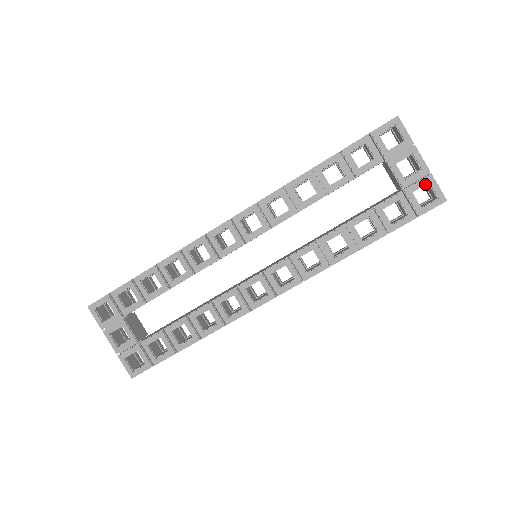
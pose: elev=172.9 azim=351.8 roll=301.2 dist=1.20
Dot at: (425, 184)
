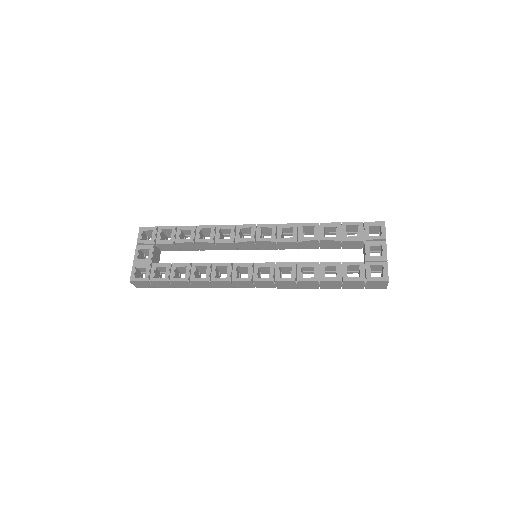
Dot at: (381, 265)
